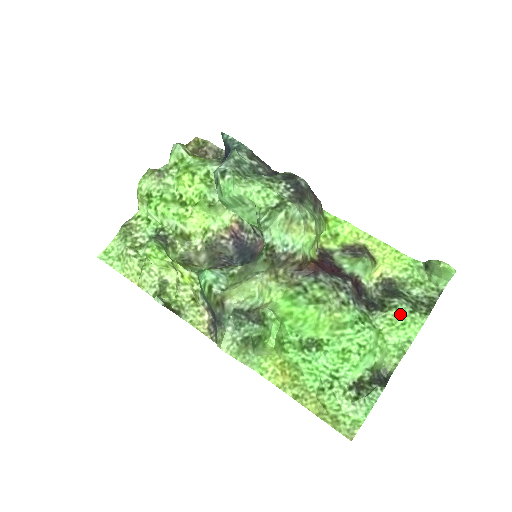
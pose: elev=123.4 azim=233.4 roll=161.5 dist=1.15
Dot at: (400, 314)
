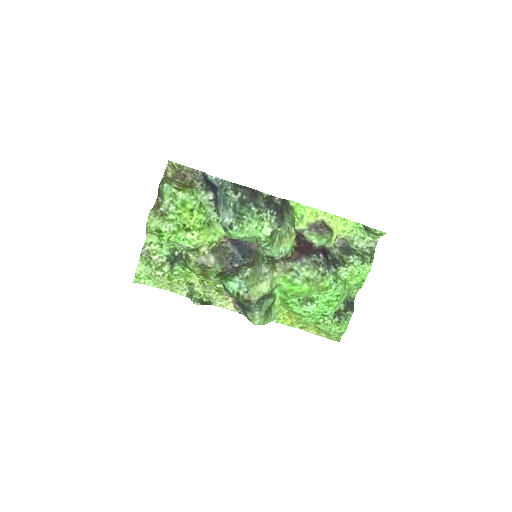
Dot at: (356, 267)
